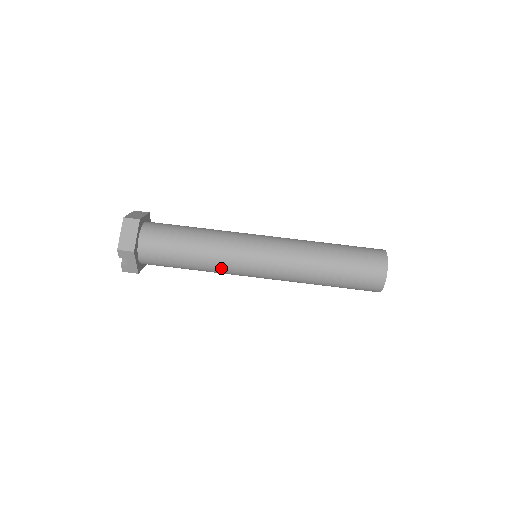
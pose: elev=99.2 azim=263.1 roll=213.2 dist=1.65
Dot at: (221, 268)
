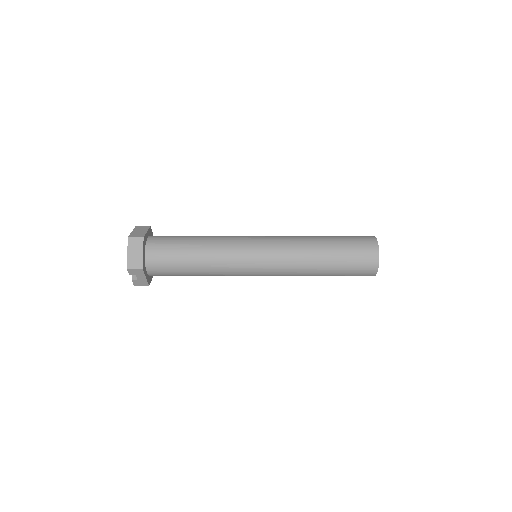
Dot at: (225, 272)
